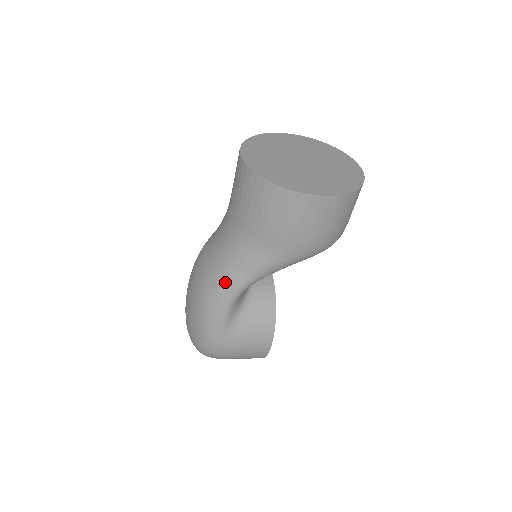
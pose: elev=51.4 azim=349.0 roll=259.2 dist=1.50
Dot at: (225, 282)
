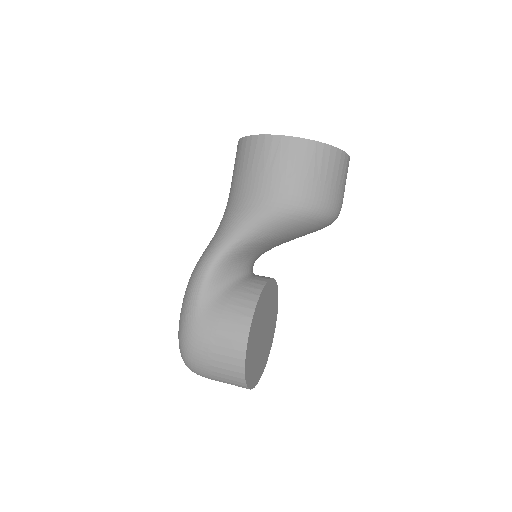
Dot at: (208, 249)
